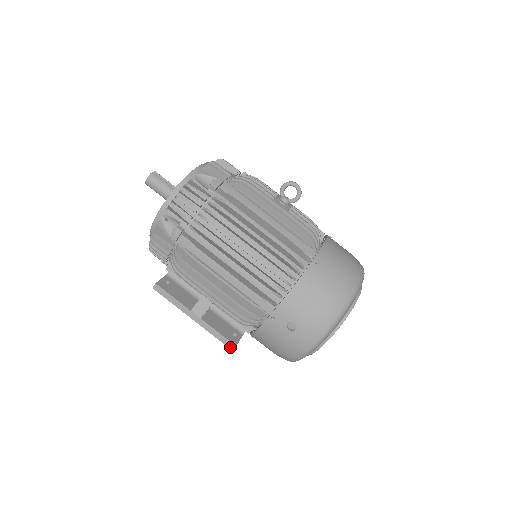
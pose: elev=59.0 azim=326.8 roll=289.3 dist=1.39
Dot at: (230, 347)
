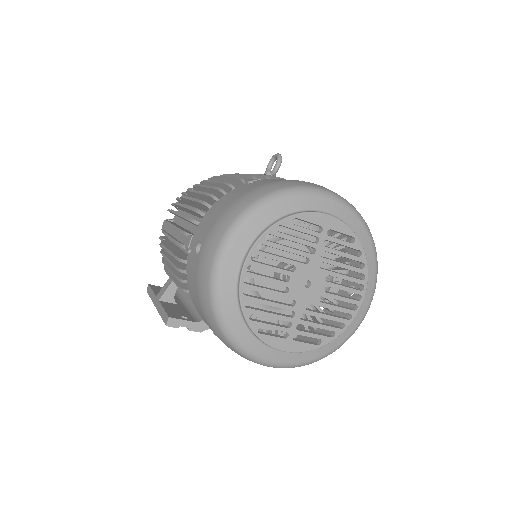
Dot at: (166, 322)
